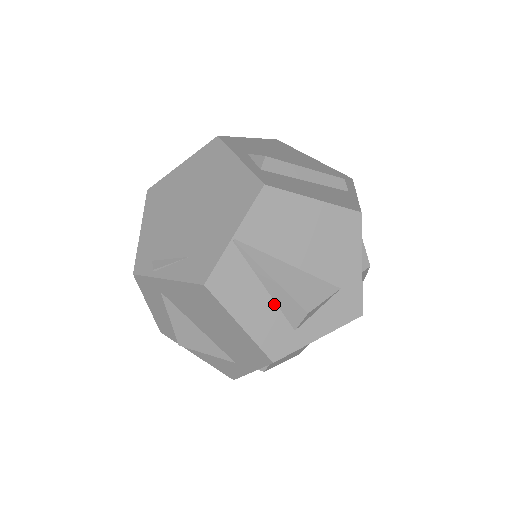
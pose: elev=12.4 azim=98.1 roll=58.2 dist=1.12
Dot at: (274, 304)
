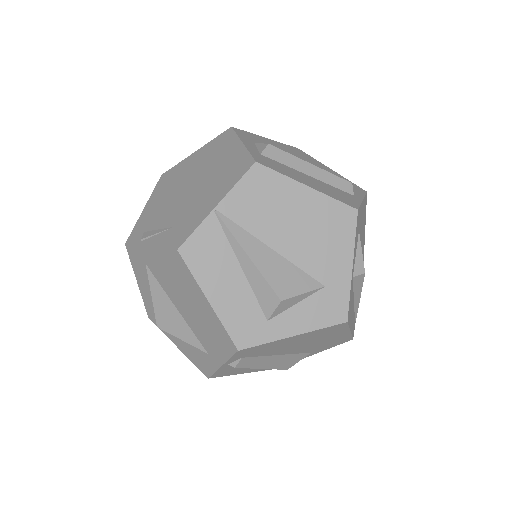
Dot at: (248, 286)
